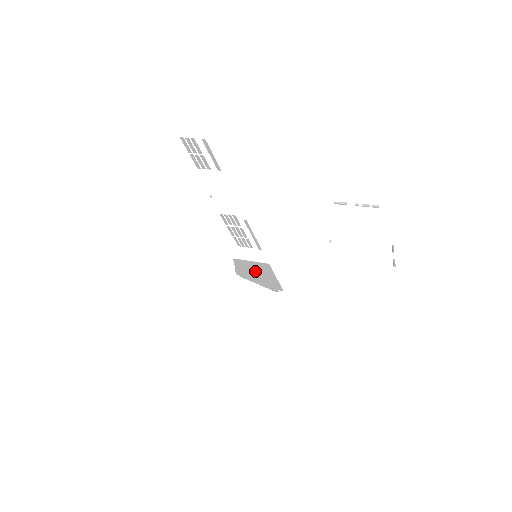
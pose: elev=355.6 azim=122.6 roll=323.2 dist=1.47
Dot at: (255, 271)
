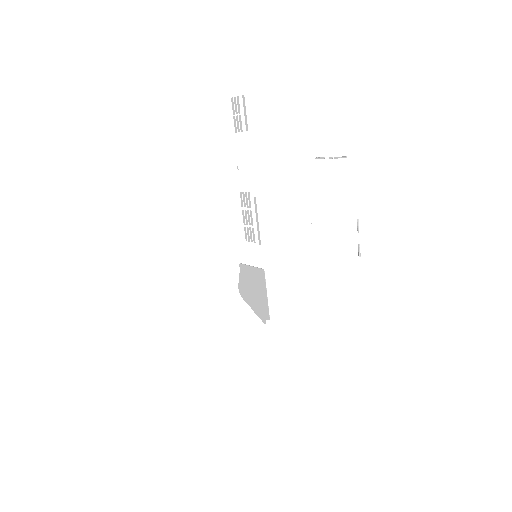
Dot at: (253, 284)
